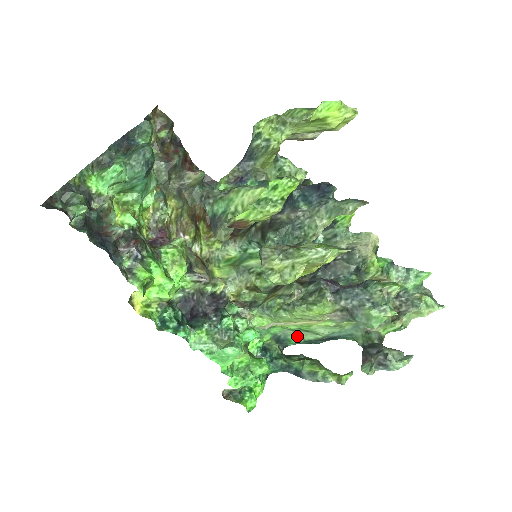
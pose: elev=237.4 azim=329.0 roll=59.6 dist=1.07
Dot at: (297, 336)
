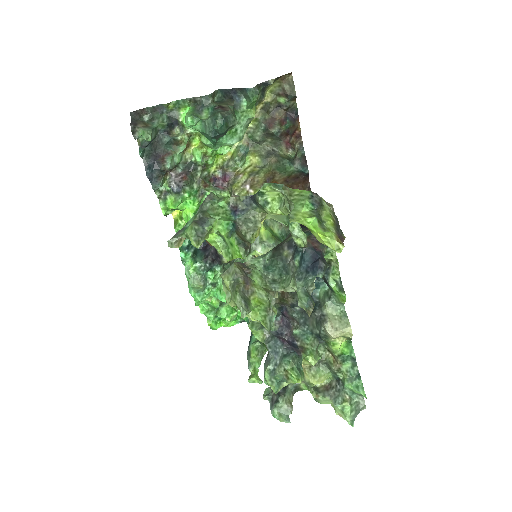
Dot at: occluded
